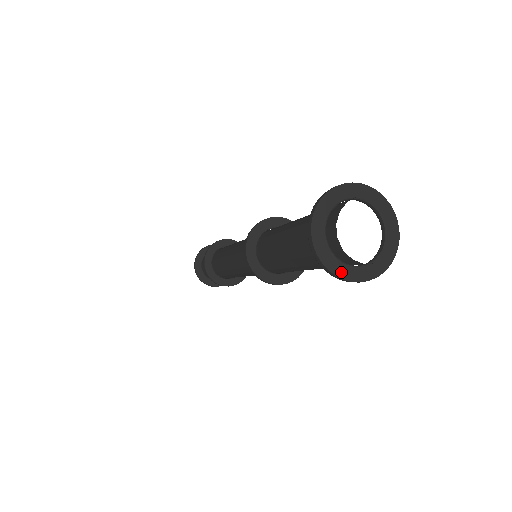
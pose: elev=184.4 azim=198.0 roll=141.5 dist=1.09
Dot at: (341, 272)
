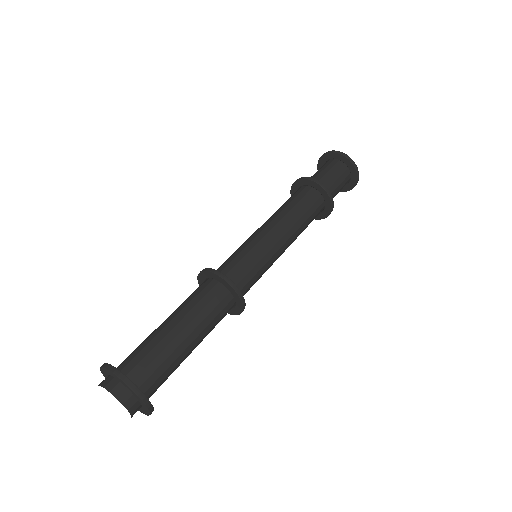
Dot at: occluded
